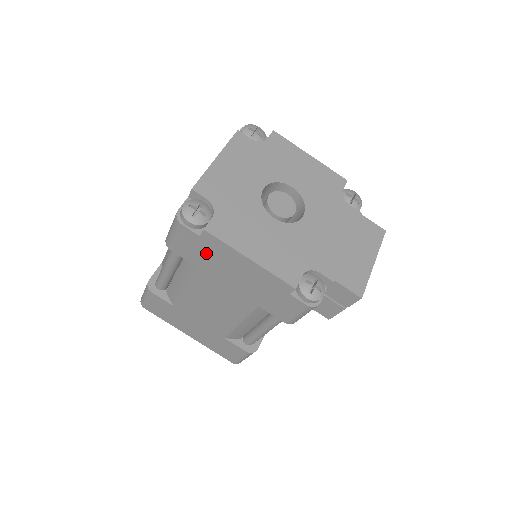
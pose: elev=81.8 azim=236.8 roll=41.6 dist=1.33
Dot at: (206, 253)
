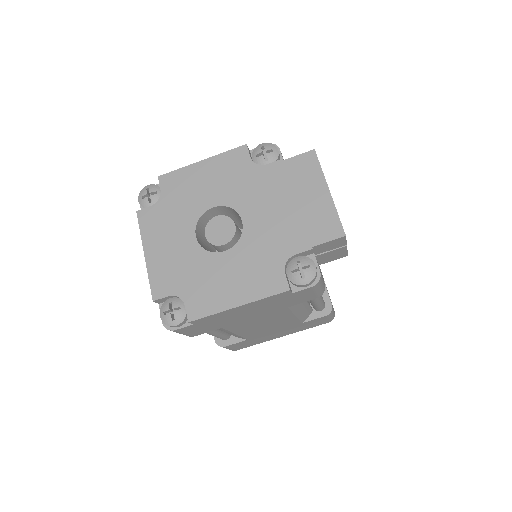
Dot at: (212, 323)
